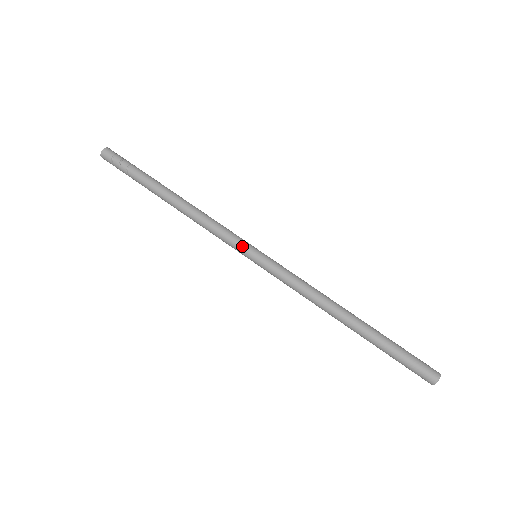
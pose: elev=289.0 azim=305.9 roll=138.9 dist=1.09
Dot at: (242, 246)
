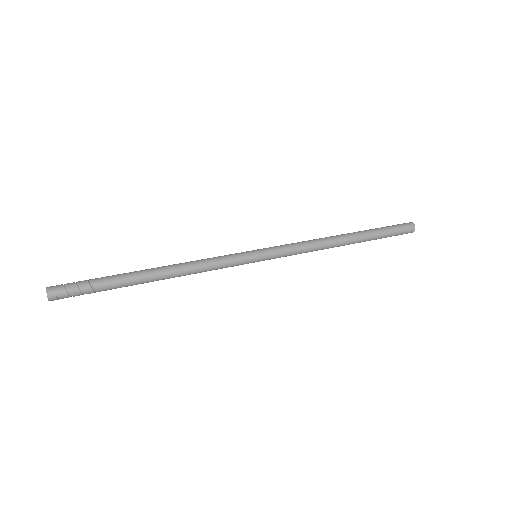
Dot at: (241, 253)
